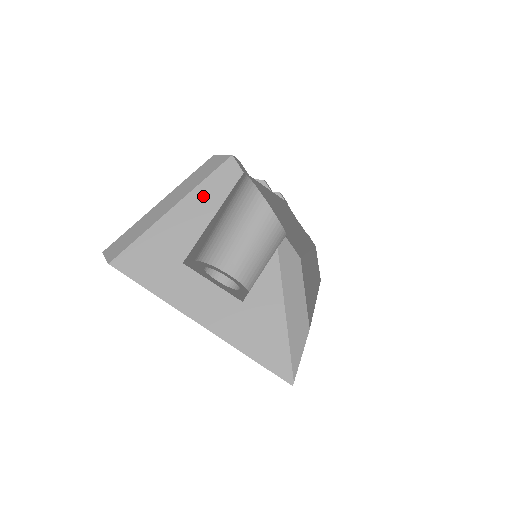
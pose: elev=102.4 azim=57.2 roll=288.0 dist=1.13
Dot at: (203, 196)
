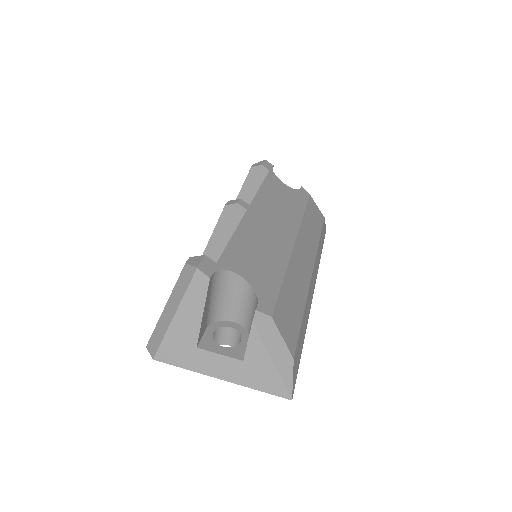
Dot at: (190, 302)
